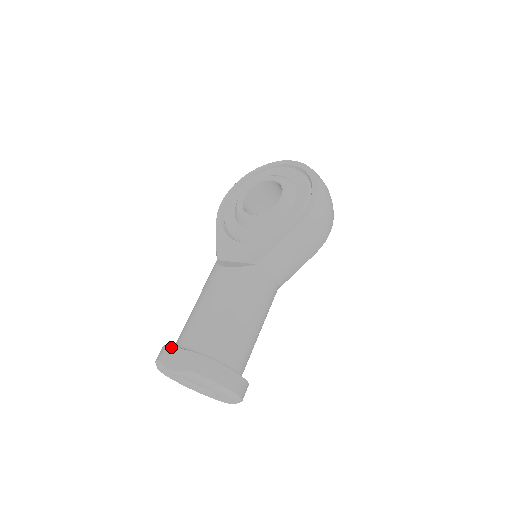
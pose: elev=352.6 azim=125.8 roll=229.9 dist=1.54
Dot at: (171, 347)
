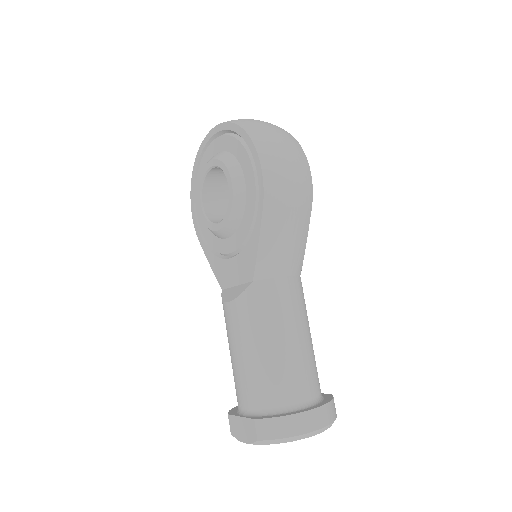
Dot at: (232, 417)
